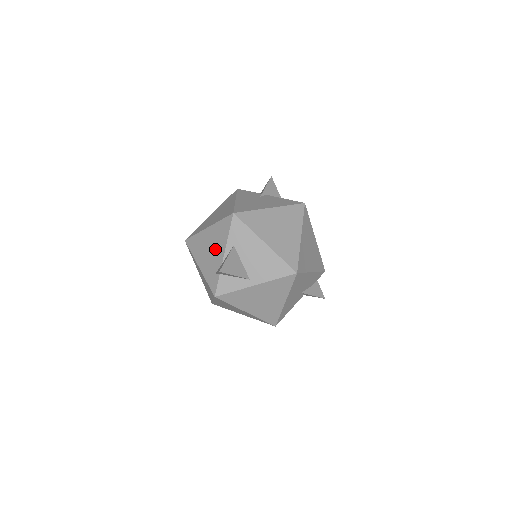
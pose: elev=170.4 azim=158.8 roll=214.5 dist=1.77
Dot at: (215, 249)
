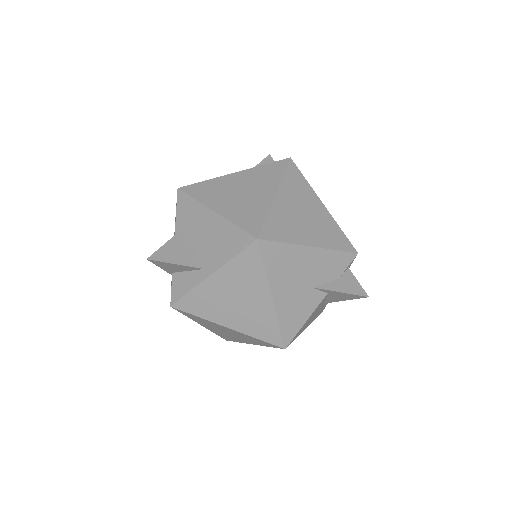
Dot at: occluded
